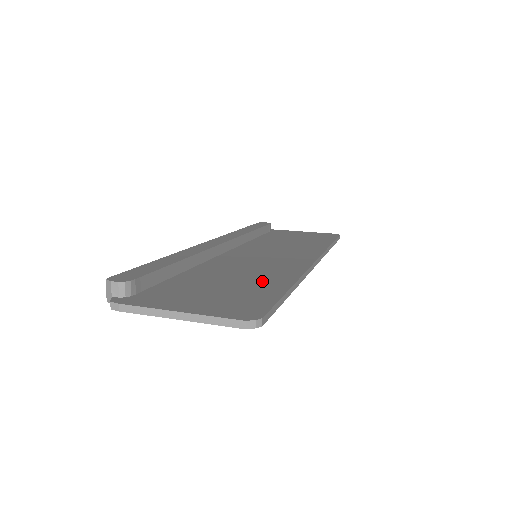
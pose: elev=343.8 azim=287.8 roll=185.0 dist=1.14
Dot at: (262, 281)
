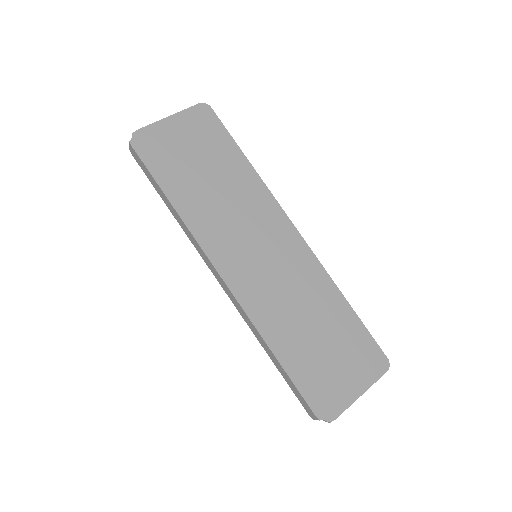
Dot at: (332, 312)
